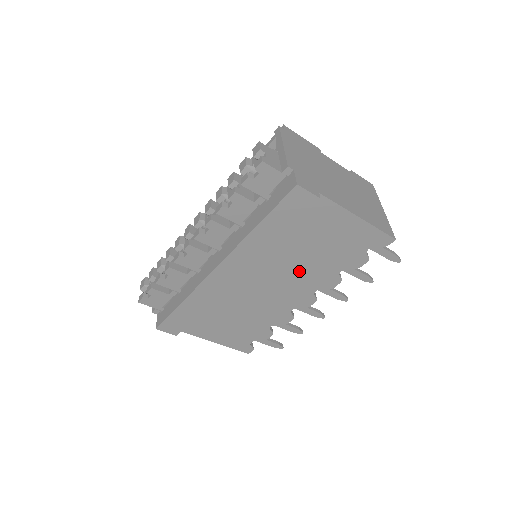
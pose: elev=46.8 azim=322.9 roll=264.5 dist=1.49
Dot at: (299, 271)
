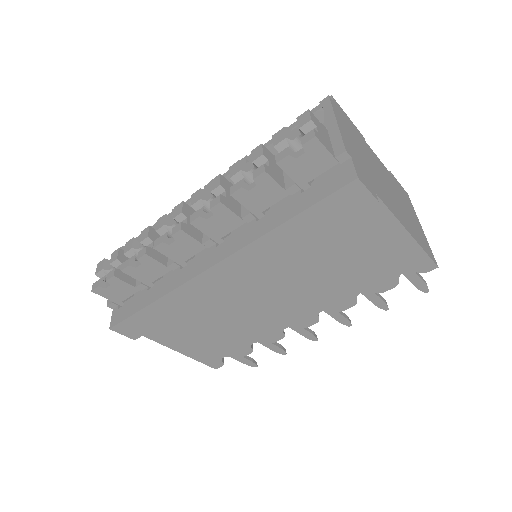
Dot at: (312, 285)
